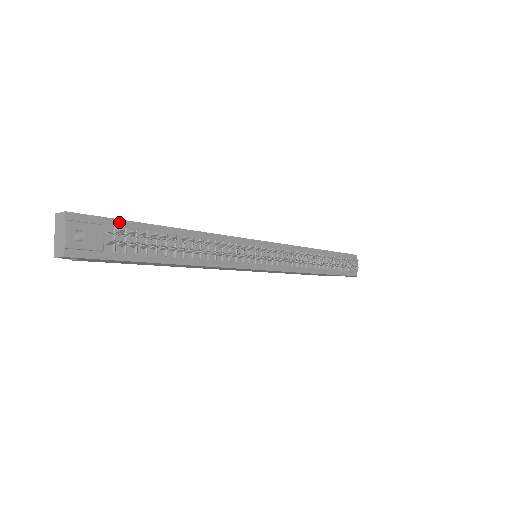
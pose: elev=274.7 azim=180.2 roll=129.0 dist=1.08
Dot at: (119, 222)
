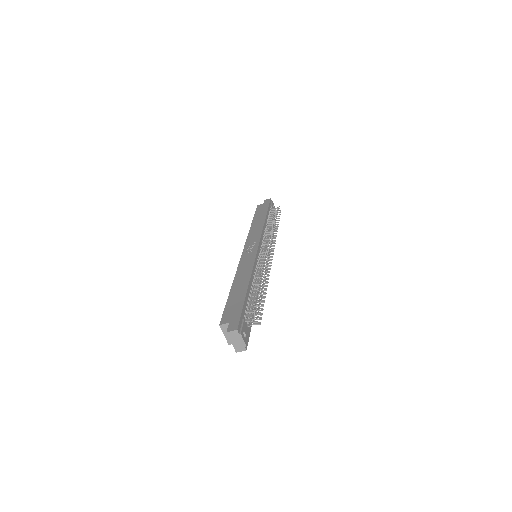
Dot at: (243, 310)
